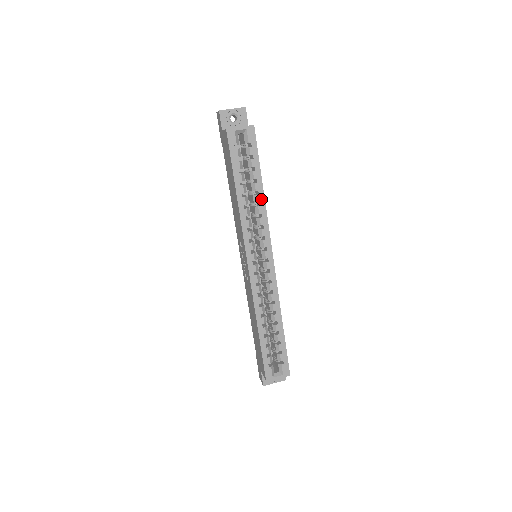
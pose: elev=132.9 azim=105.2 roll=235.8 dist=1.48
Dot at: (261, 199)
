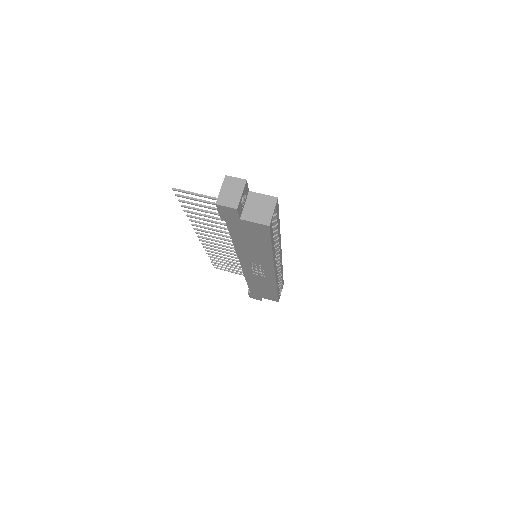
Dot at: (279, 233)
